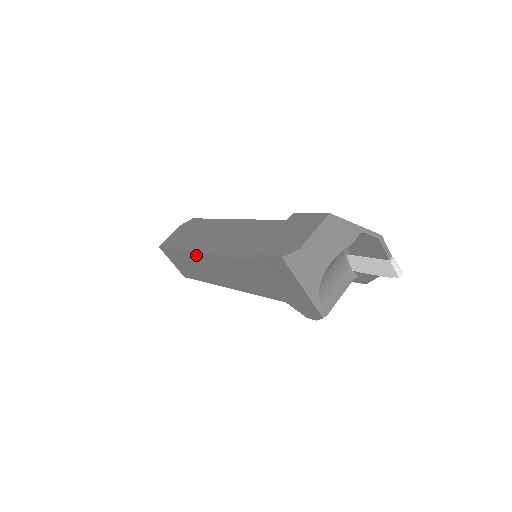
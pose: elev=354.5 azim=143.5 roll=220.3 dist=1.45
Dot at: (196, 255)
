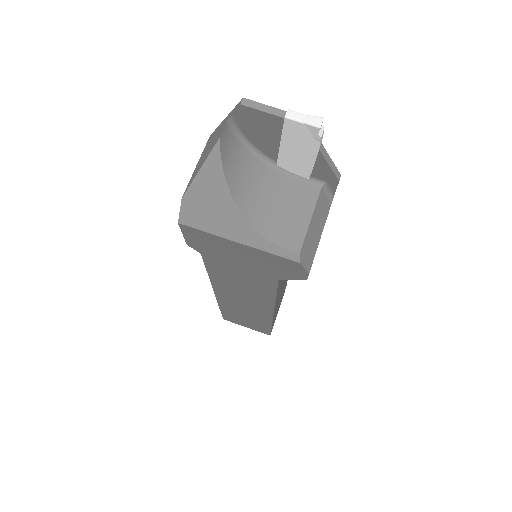
Dot at: (221, 300)
